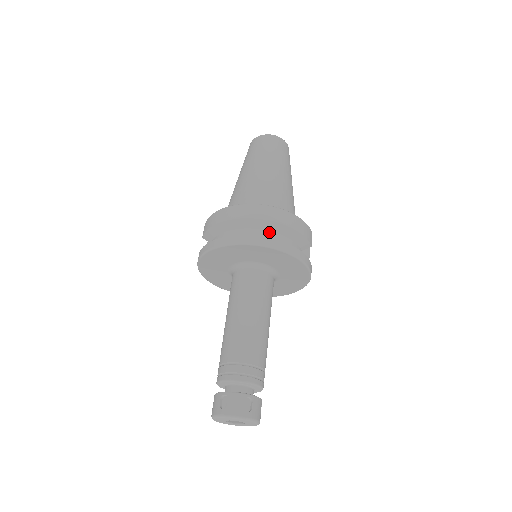
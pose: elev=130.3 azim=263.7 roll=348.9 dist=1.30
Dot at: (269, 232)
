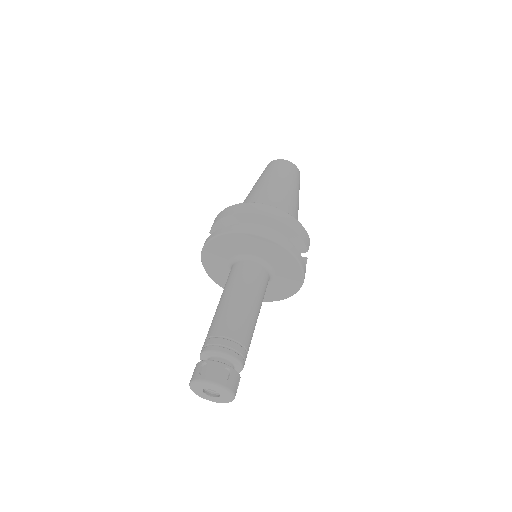
Dot at: (269, 228)
